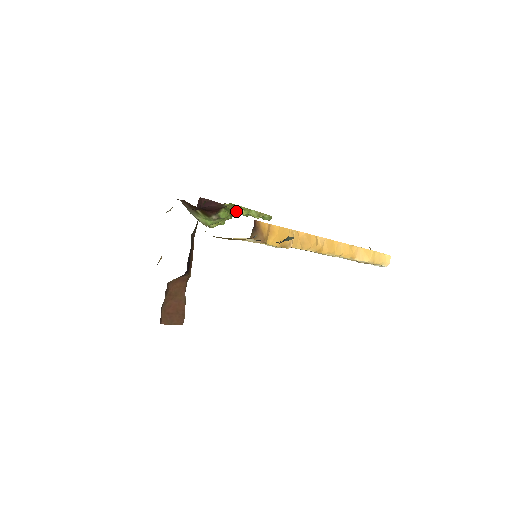
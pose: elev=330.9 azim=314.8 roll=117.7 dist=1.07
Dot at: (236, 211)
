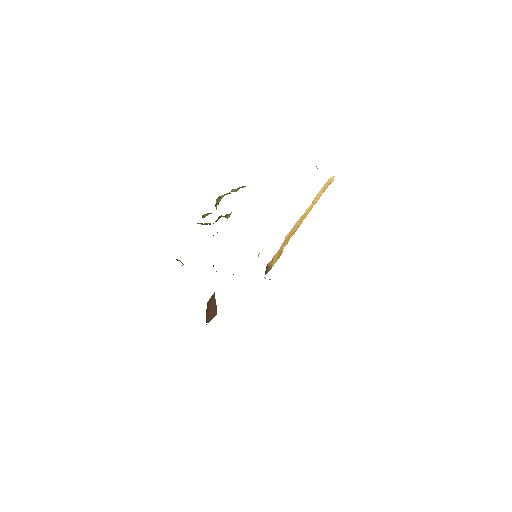
Dot at: (229, 215)
